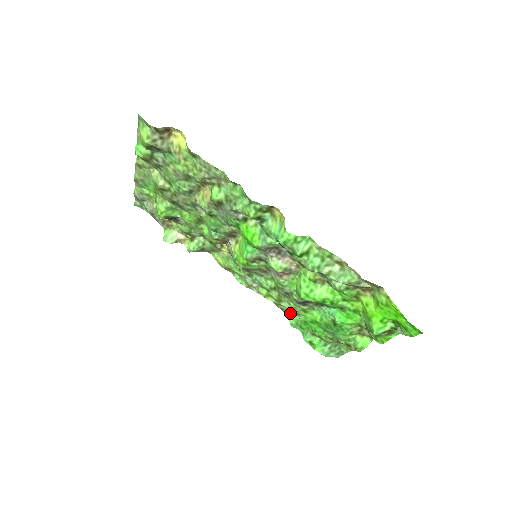
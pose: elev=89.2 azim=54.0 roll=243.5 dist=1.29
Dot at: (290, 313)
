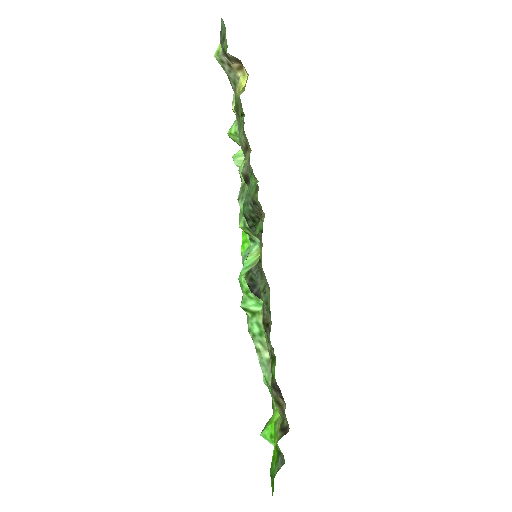
Dot at: (271, 324)
